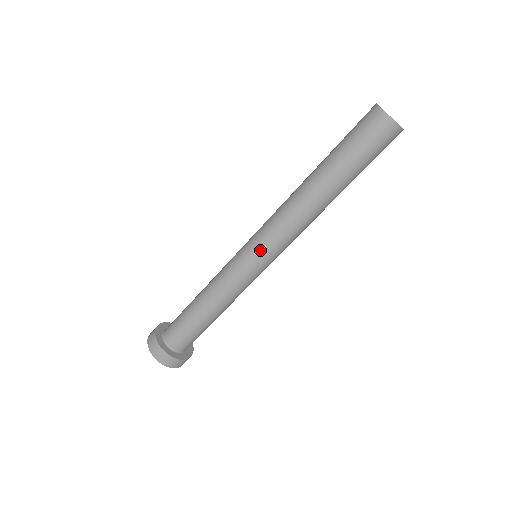
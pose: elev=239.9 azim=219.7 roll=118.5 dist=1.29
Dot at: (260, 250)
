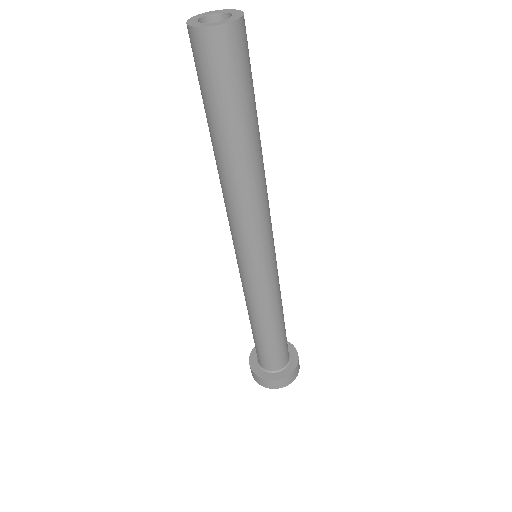
Dot at: (247, 256)
